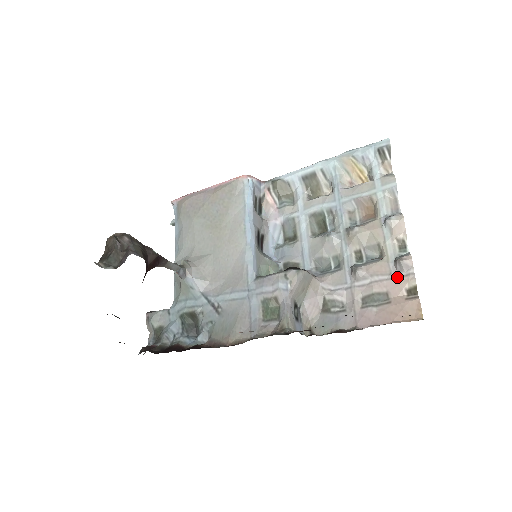
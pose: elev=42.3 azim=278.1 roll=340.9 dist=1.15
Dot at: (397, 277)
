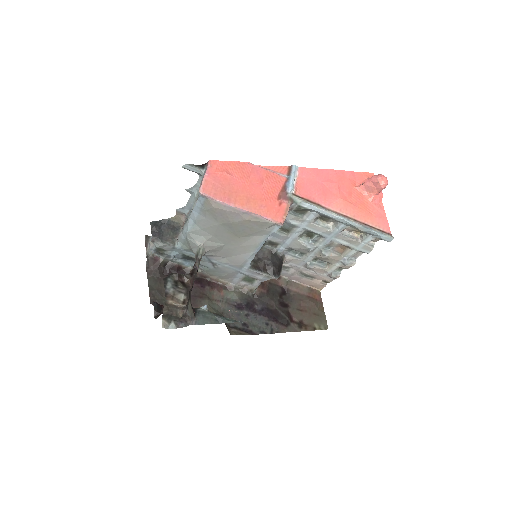
Dot at: (325, 277)
